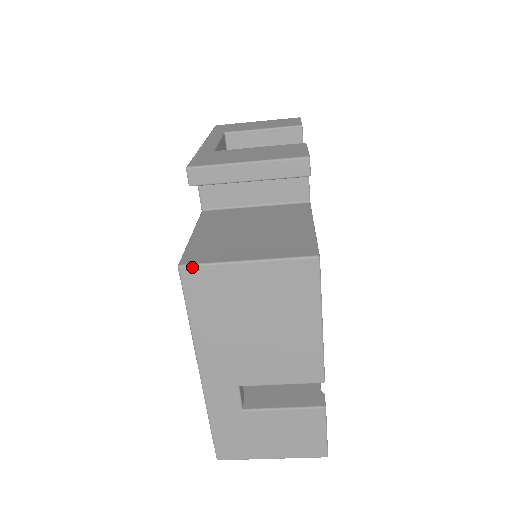
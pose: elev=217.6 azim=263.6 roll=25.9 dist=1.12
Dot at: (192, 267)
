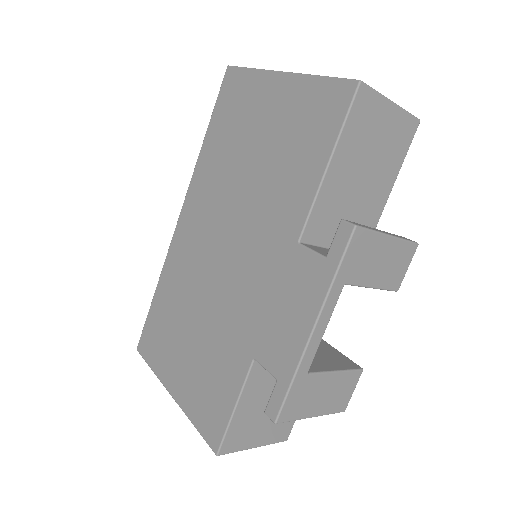
Dot at: (224, 454)
